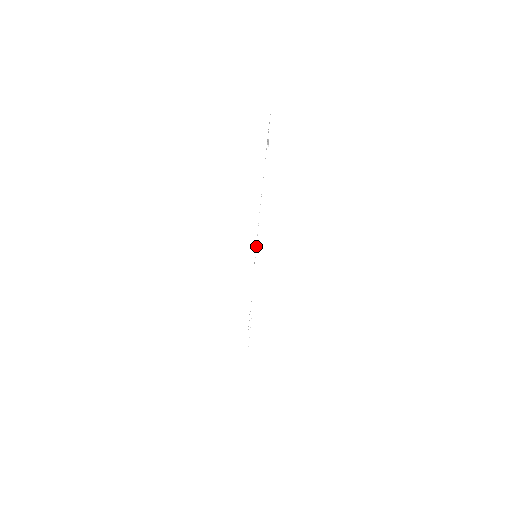
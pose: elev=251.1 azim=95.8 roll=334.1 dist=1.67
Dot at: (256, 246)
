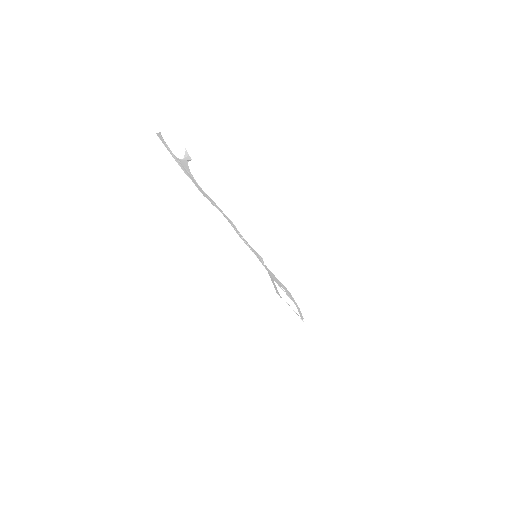
Dot at: (250, 248)
